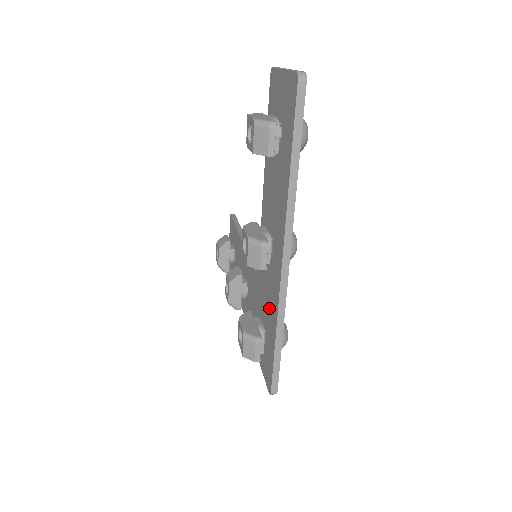
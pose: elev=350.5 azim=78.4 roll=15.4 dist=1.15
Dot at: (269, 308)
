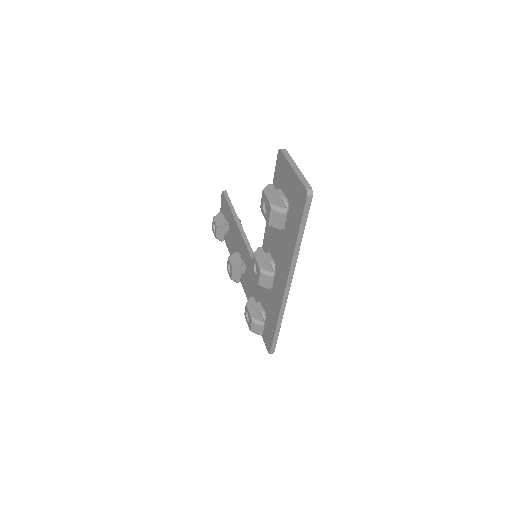
Dot at: (270, 304)
